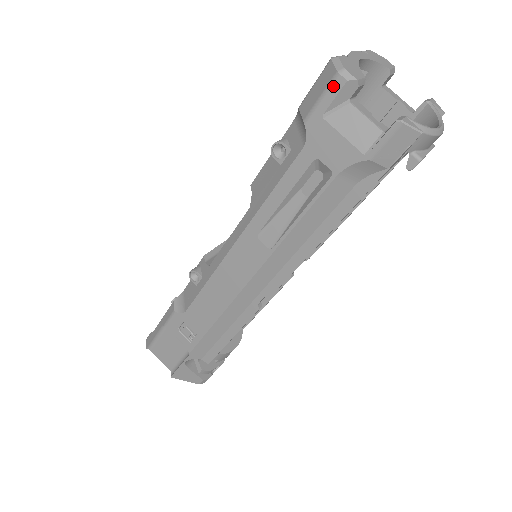
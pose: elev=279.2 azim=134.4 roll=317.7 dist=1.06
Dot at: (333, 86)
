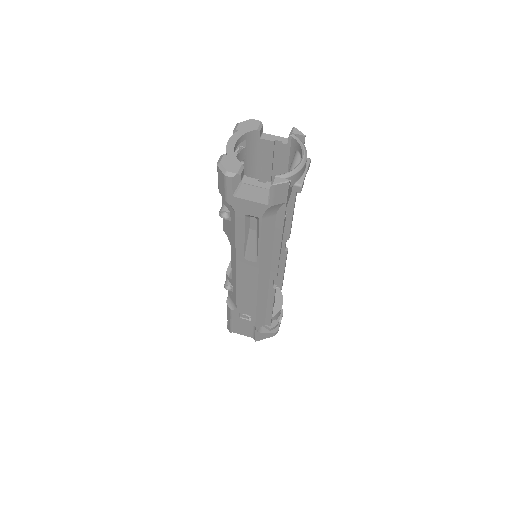
Dot at: (227, 182)
